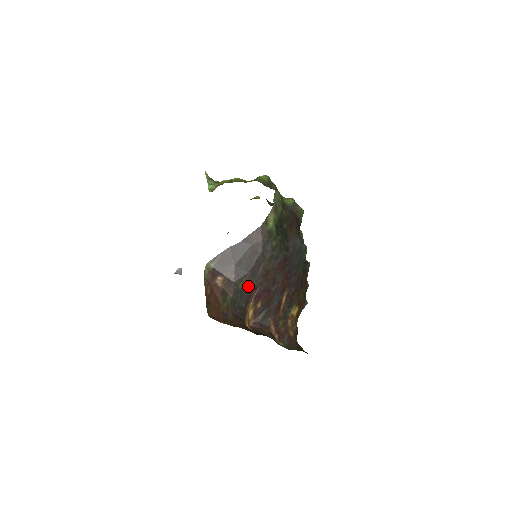
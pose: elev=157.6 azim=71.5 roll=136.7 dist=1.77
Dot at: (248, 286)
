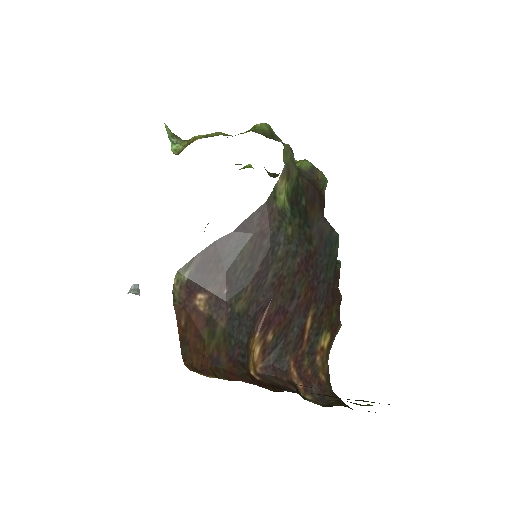
Dot at: (250, 306)
